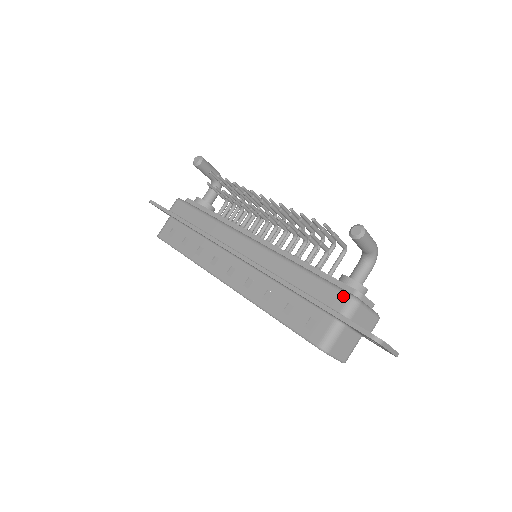
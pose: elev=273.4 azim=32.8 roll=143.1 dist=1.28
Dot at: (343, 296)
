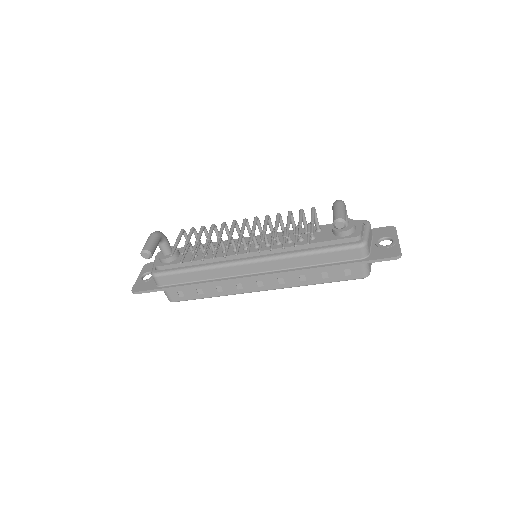
Dot at: (356, 250)
